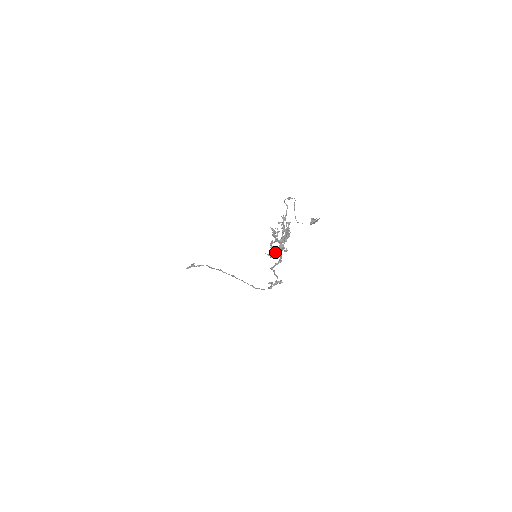
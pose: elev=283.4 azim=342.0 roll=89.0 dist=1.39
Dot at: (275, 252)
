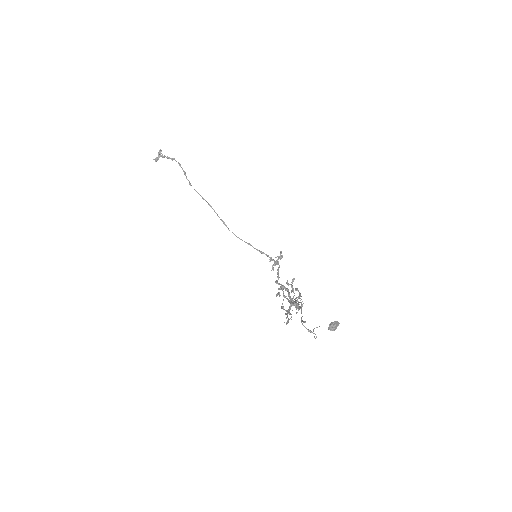
Dot at: (284, 297)
